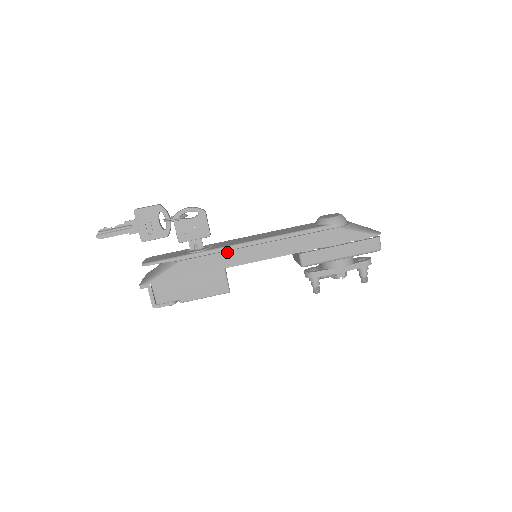
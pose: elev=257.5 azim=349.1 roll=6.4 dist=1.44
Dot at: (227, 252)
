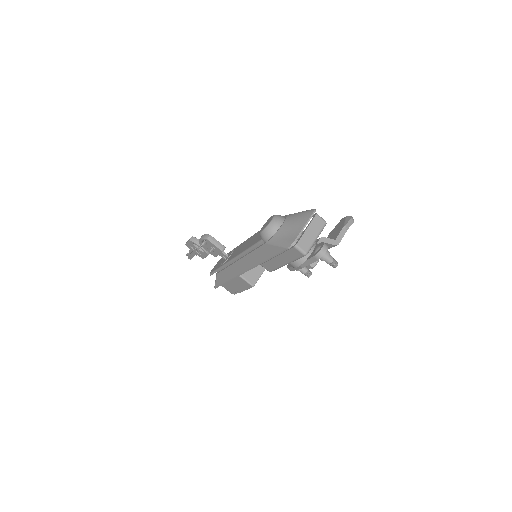
Dot at: (229, 267)
